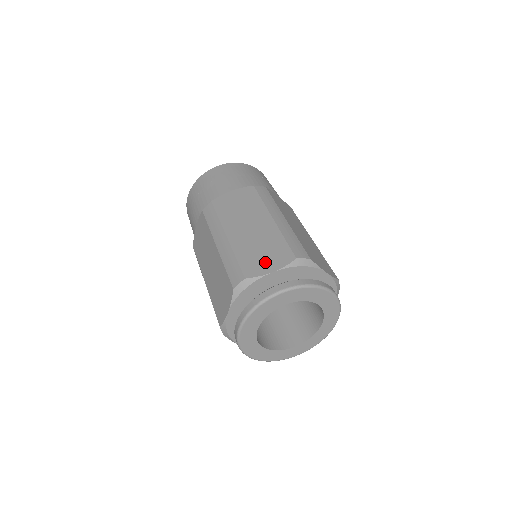
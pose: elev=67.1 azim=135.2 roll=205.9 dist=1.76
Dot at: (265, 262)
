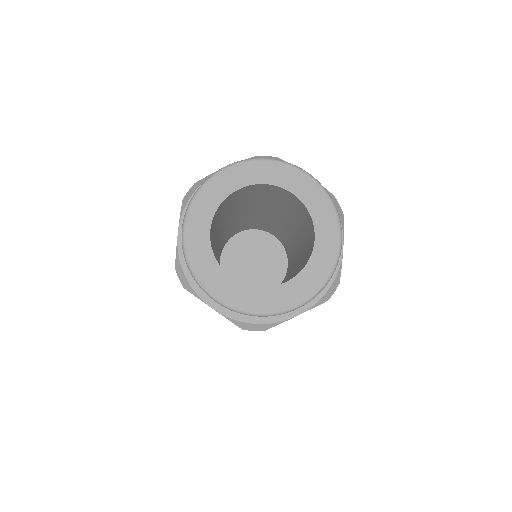
Dot at: occluded
